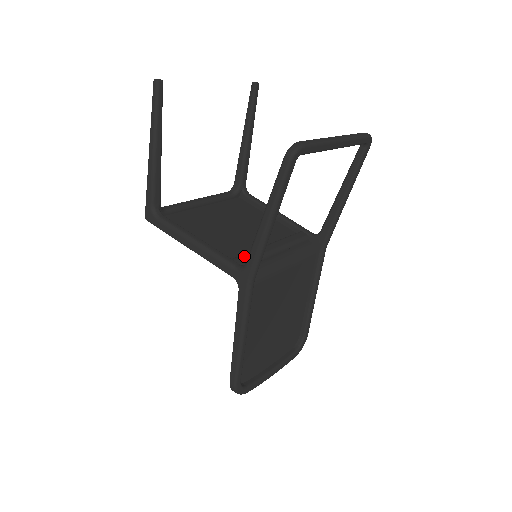
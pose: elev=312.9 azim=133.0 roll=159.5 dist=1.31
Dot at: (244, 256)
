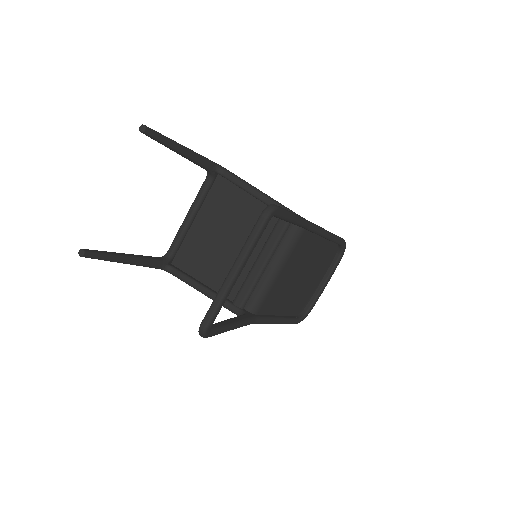
Dot at: (241, 294)
